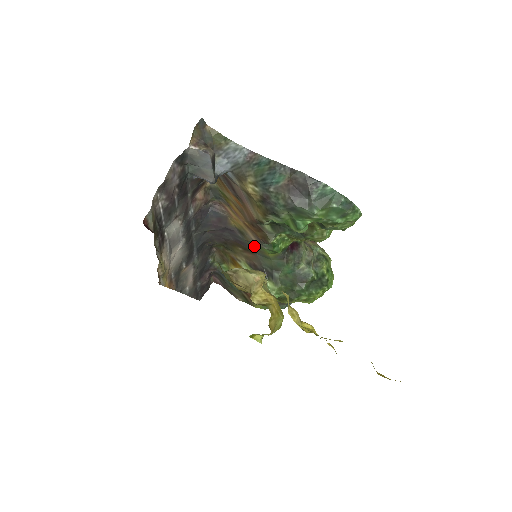
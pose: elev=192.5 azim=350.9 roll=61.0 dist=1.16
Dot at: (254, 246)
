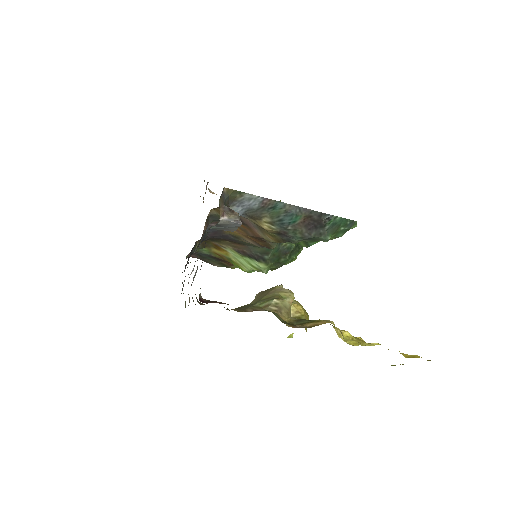
Dot at: occluded
